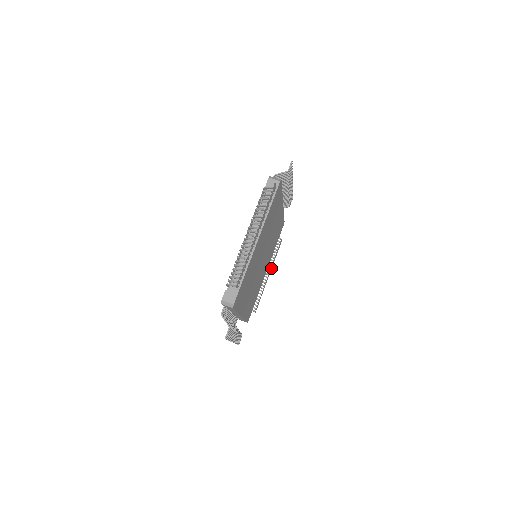
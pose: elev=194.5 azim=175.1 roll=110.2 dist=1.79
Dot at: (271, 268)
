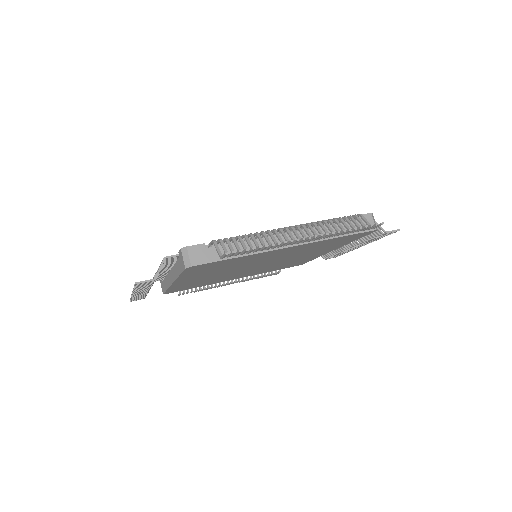
Dot at: (240, 281)
